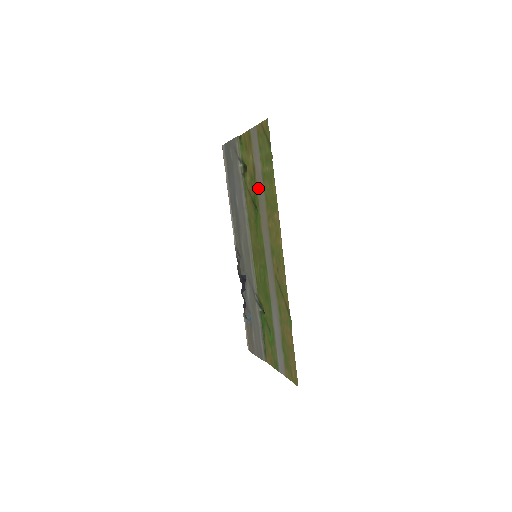
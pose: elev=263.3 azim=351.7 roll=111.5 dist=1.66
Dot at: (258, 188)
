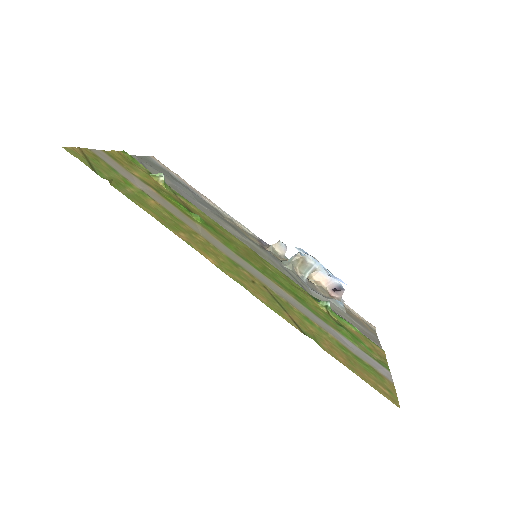
Dot at: (166, 202)
